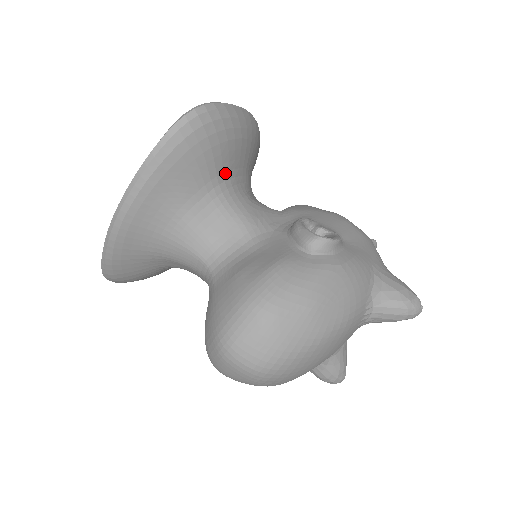
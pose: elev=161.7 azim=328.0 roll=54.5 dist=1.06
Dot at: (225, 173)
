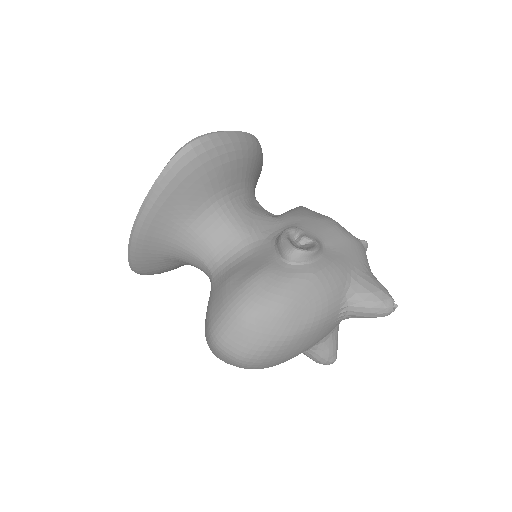
Dot at: (222, 190)
